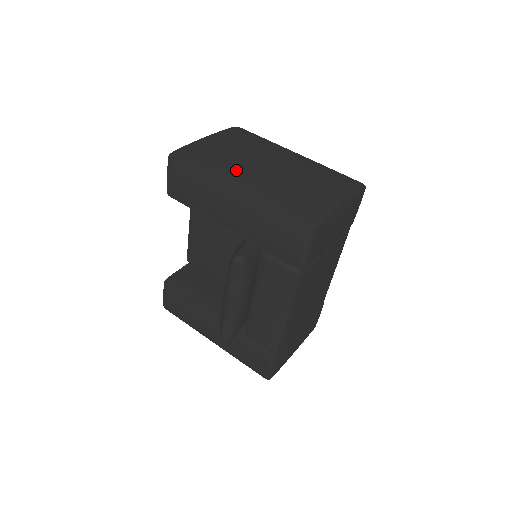
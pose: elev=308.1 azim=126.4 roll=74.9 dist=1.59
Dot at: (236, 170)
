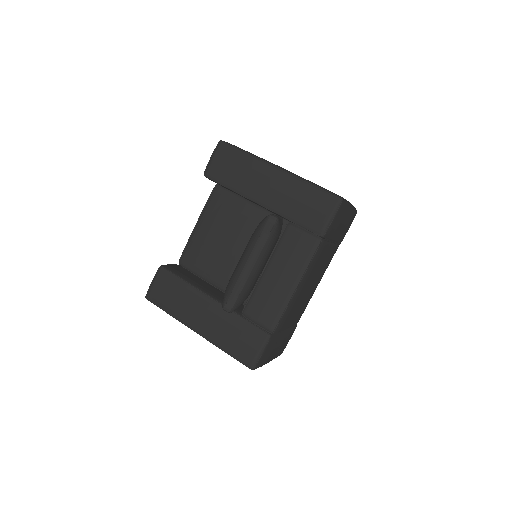
Dot at: occluded
